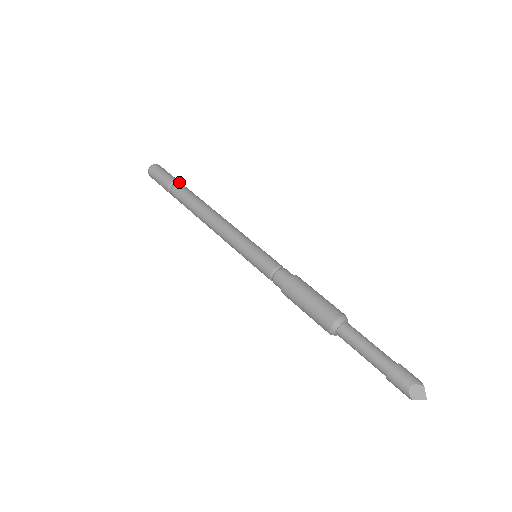
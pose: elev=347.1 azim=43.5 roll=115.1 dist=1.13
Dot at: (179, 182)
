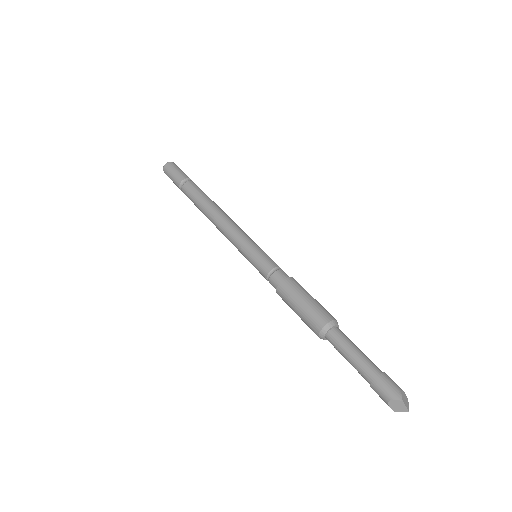
Dot at: (188, 179)
